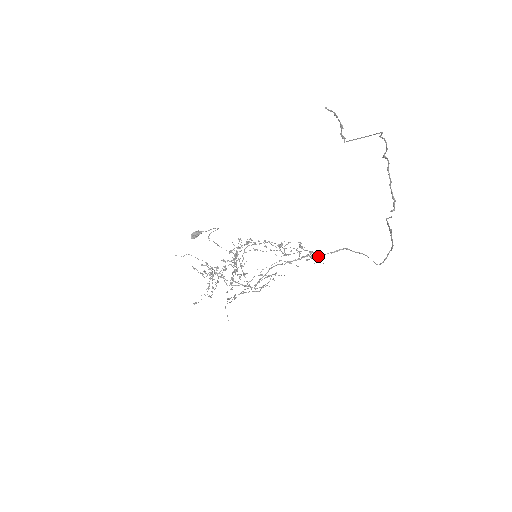
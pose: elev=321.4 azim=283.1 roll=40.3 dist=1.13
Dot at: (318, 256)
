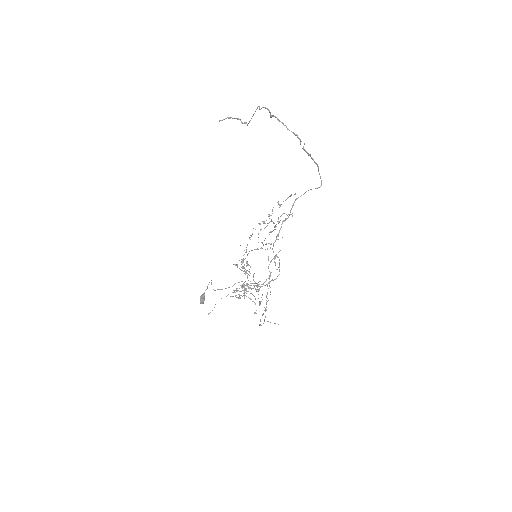
Dot at: (288, 217)
